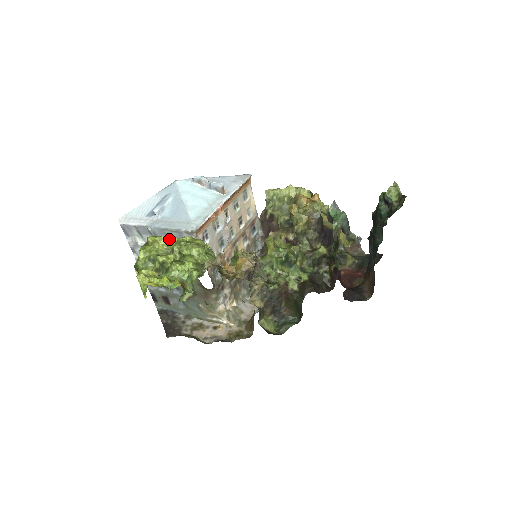
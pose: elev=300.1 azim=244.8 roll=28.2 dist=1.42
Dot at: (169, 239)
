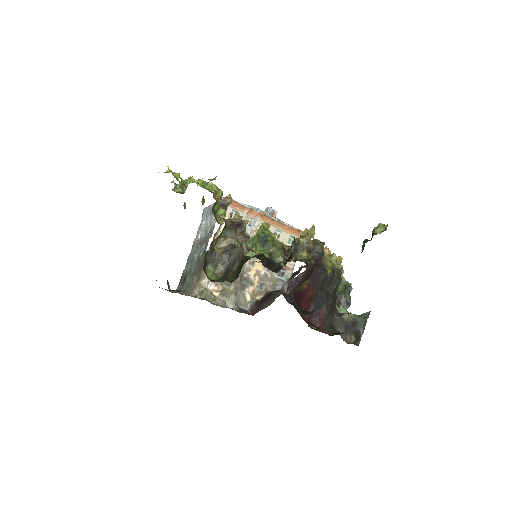
Dot at: occluded
